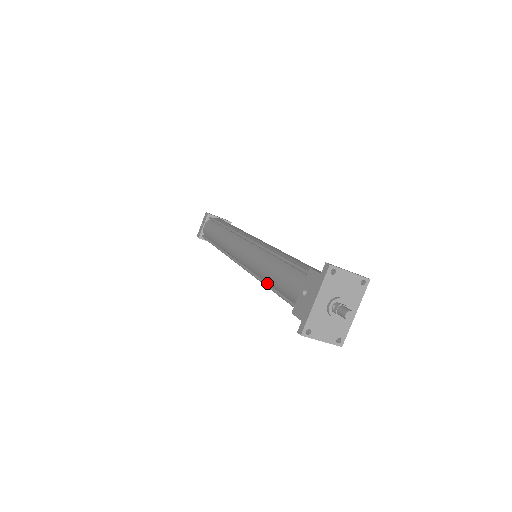
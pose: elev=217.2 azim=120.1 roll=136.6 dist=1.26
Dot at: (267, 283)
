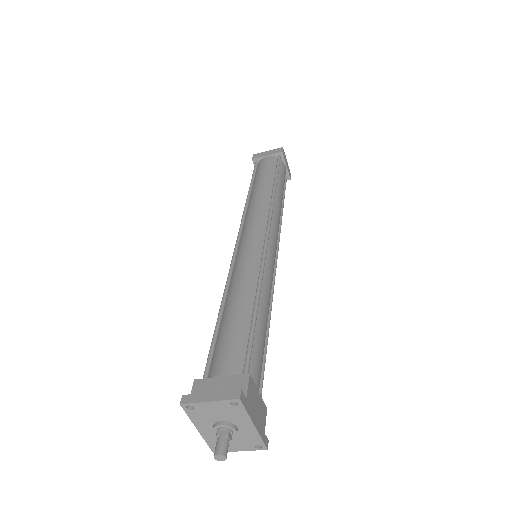
Dot at: occluded
